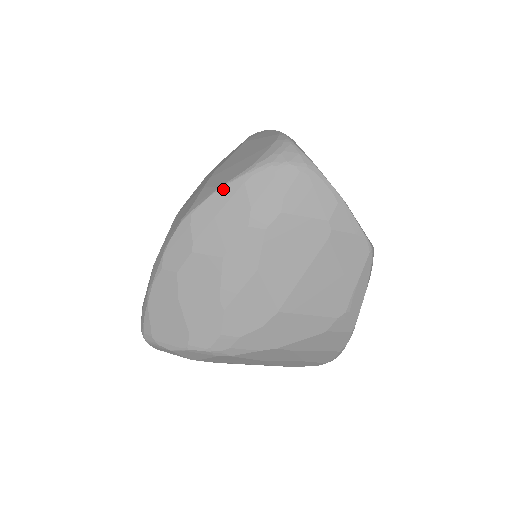
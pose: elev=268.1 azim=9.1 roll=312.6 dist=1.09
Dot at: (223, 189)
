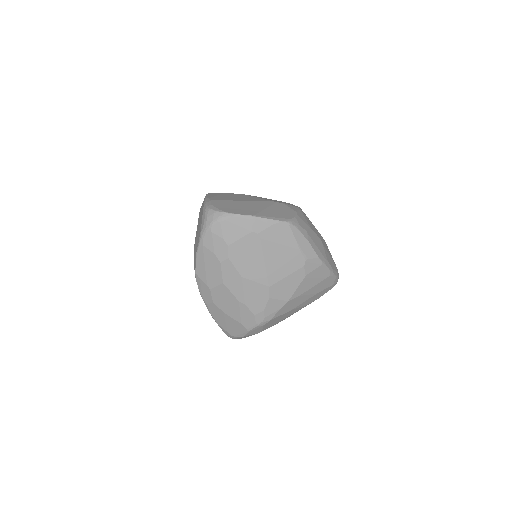
Dot at: (198, 254)
